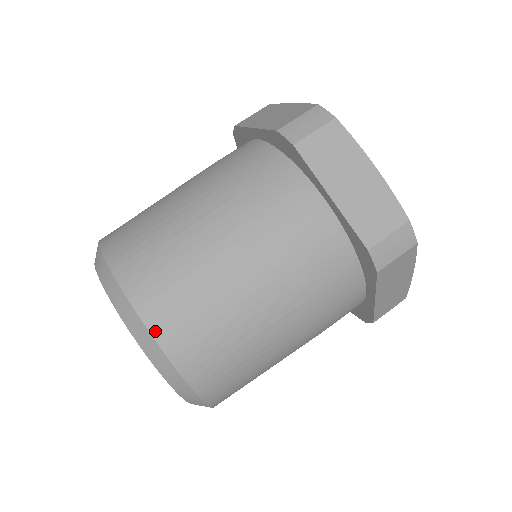
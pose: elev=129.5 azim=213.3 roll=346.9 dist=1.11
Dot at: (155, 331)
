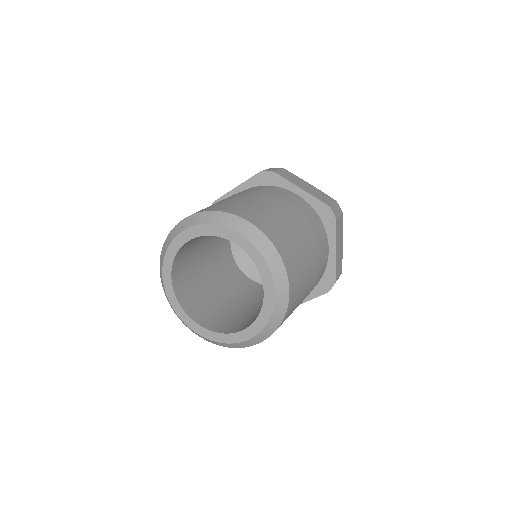
Dot at: (257, 226)
